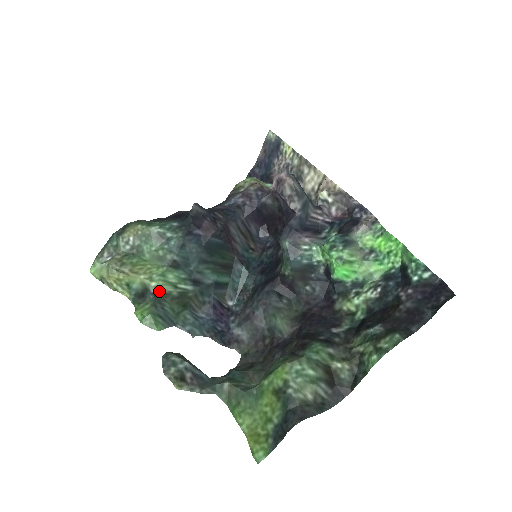
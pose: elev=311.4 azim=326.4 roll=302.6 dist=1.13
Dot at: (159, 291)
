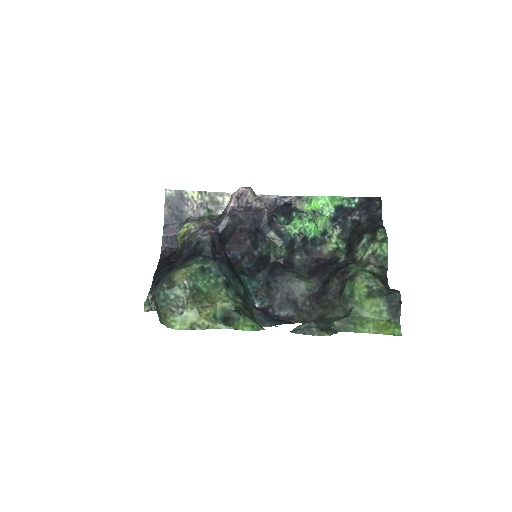
Dot at: (236, 307)
